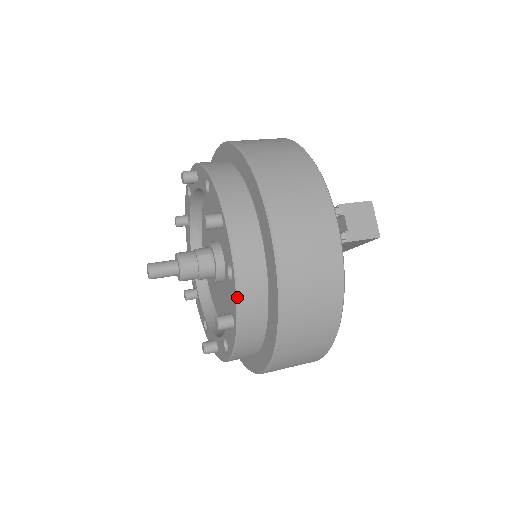
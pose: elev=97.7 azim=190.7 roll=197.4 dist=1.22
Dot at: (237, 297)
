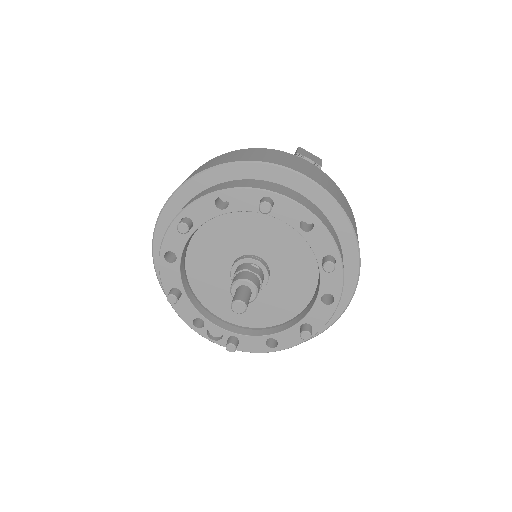
Dot at: (328, 231)
